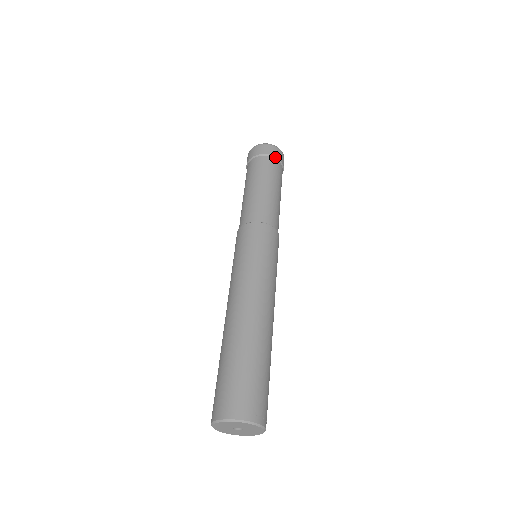
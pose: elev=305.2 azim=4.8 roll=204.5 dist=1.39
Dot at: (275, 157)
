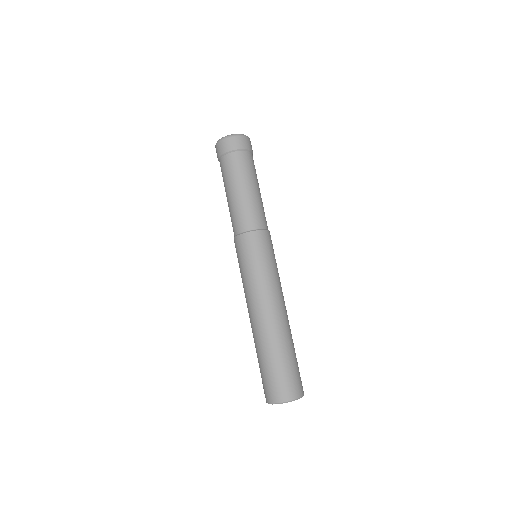
Dot at: (233, 150)
